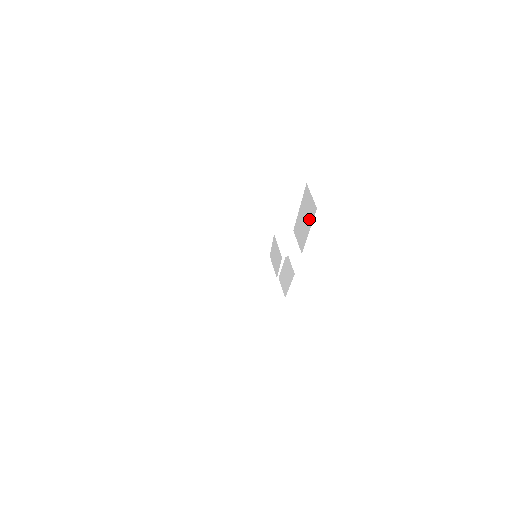
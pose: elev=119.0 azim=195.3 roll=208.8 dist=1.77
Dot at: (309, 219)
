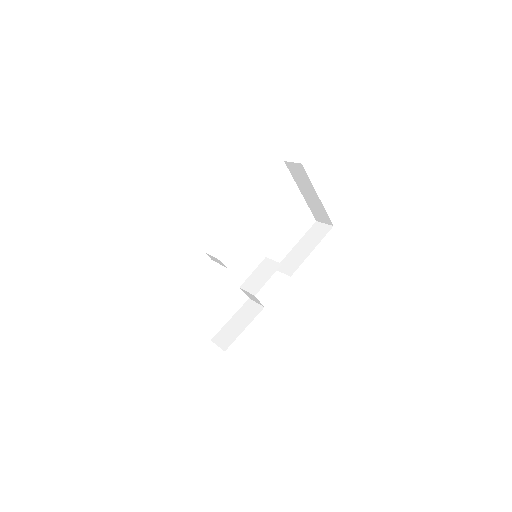
Dot at: (316, 240)
